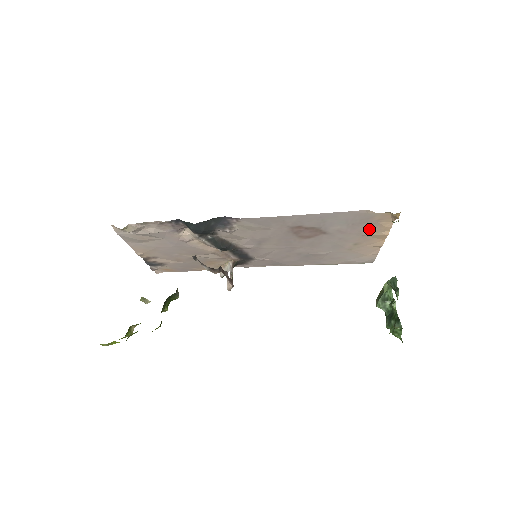
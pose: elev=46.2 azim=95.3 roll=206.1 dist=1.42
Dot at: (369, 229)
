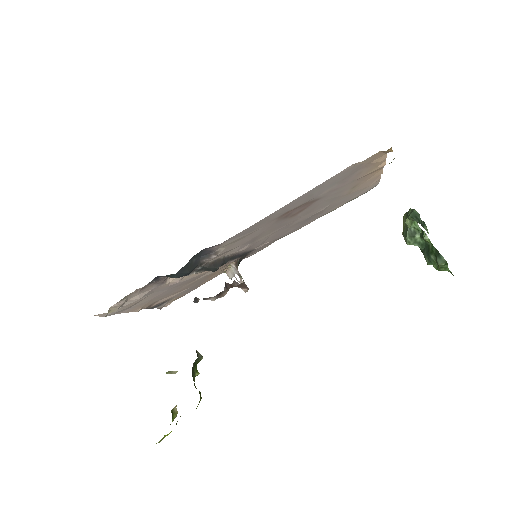
Dot at: (362, 172)
